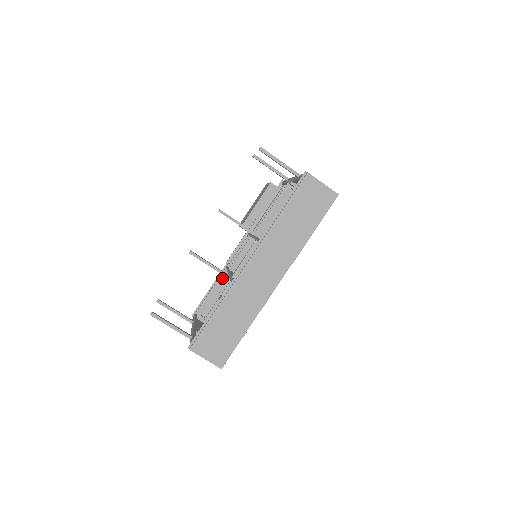
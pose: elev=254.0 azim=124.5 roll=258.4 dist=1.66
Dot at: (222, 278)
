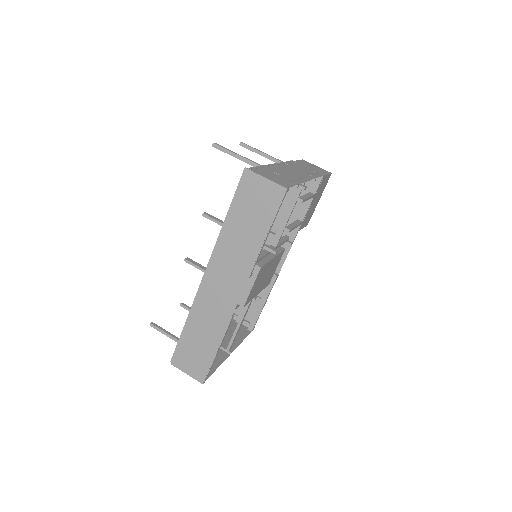
Dot at: occluded
